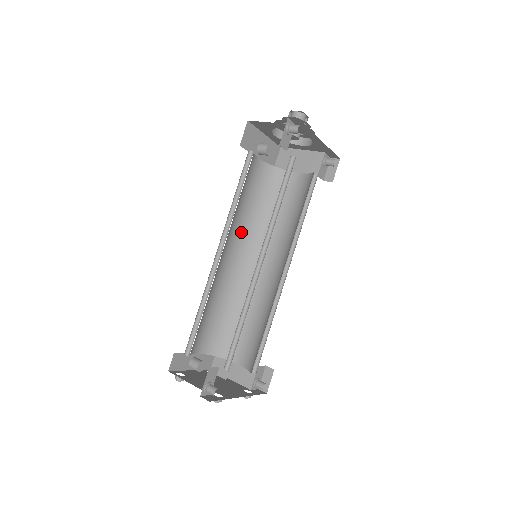
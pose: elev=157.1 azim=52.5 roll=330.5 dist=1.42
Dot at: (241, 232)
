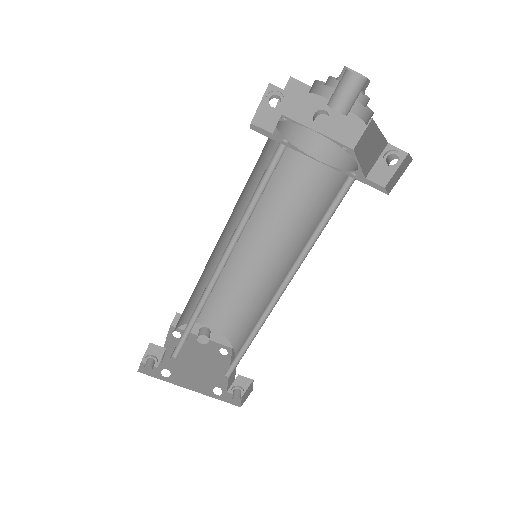
Dot at: (277, 220)
